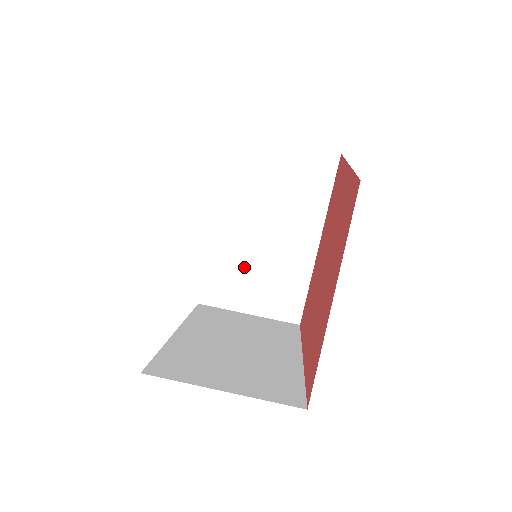
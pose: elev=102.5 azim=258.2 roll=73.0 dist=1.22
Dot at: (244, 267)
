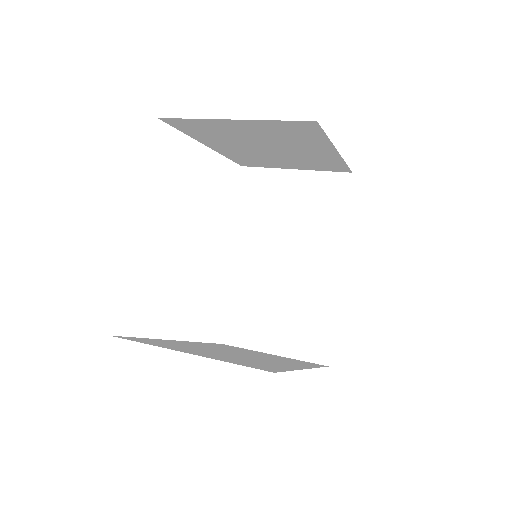
Dot at: (266, 300)
